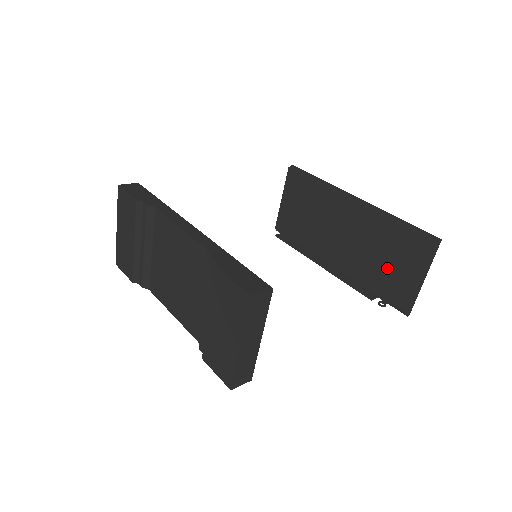
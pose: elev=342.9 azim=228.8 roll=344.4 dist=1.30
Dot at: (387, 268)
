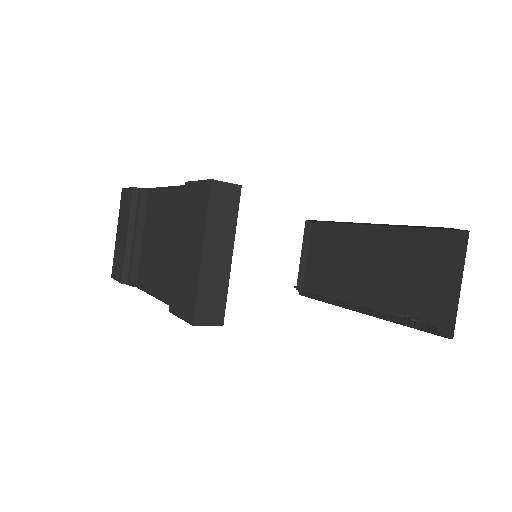
Dot at: (417, 290)
